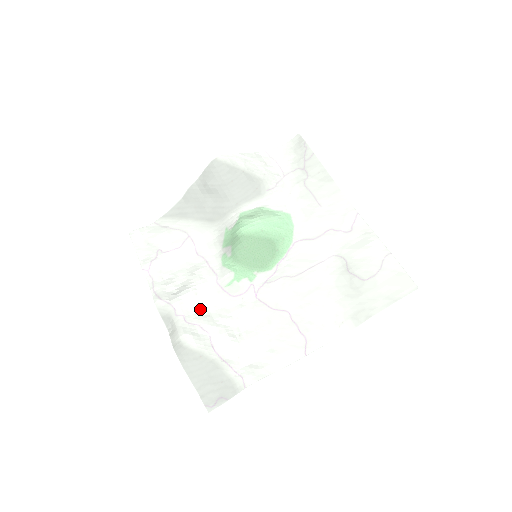
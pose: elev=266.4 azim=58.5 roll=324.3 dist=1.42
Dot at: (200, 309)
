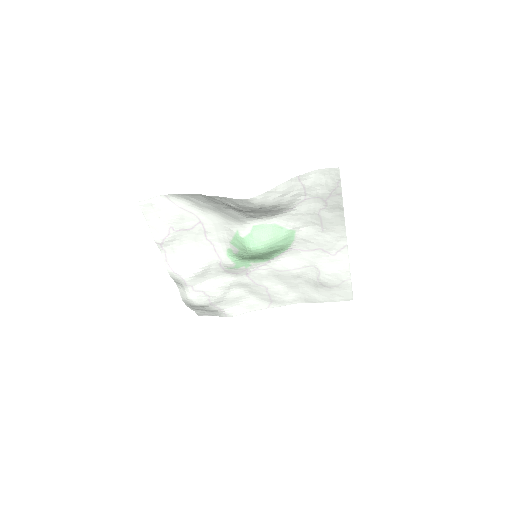
Dot at: (204, 280)
